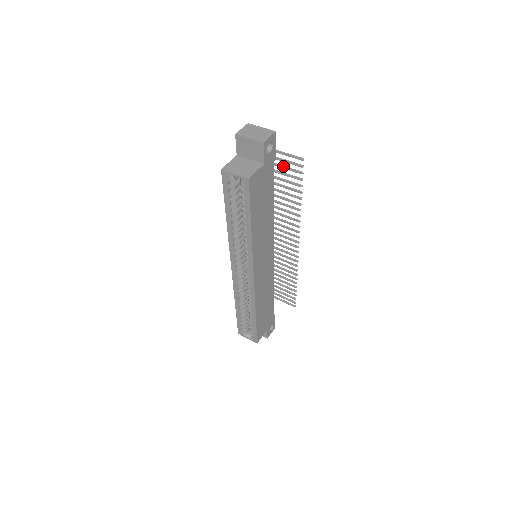
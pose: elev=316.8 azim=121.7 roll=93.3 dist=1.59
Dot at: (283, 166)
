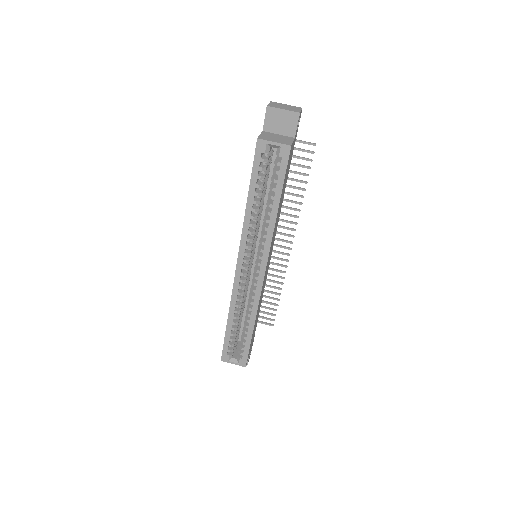
Dot at: occluded
